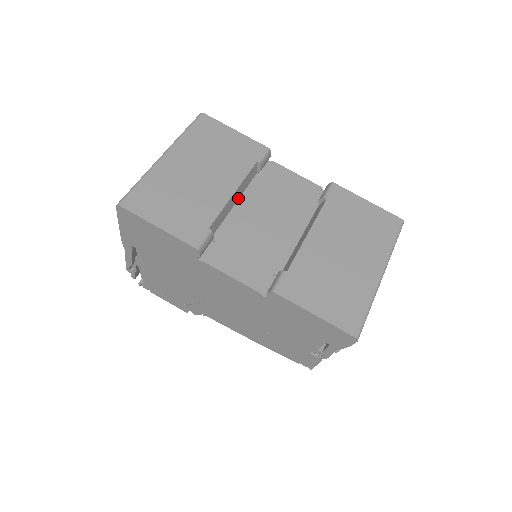
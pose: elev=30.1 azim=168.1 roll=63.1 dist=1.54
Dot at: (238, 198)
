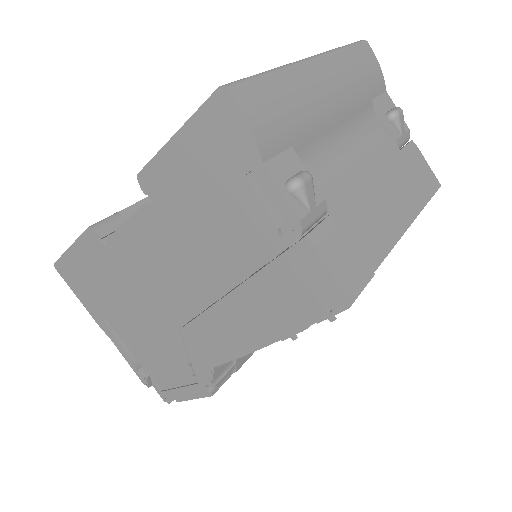
Dot at: occluded
